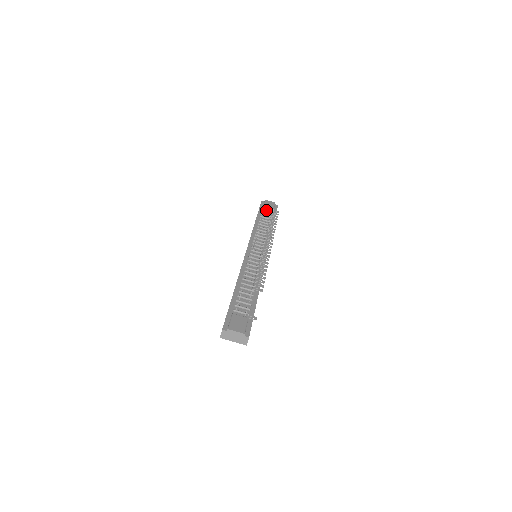
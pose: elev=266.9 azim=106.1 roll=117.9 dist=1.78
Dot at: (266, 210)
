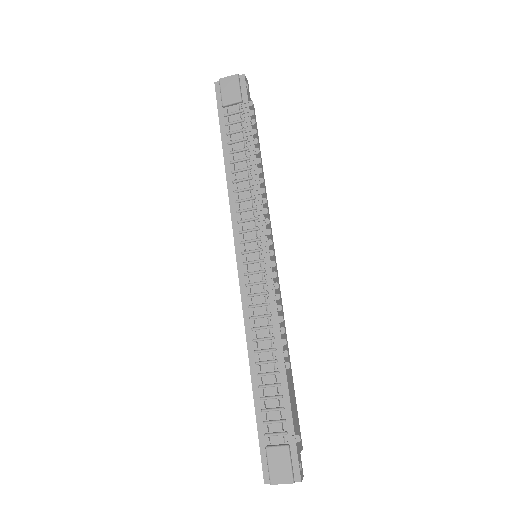
Dot at: (230, 114)
